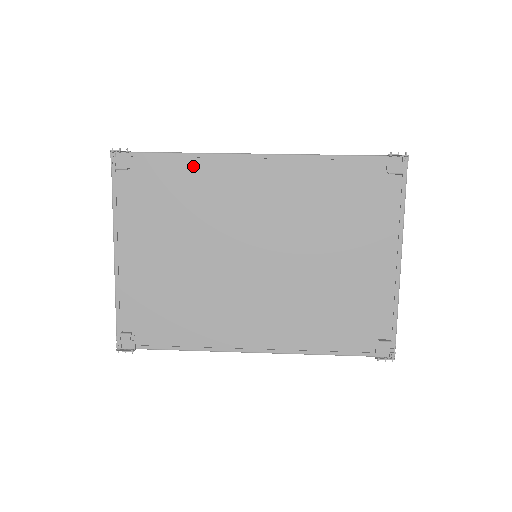
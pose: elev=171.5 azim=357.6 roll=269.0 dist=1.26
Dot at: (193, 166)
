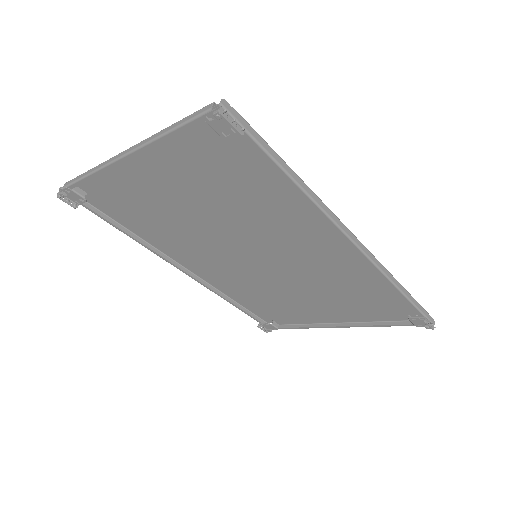
Dot at: (292, 190)
